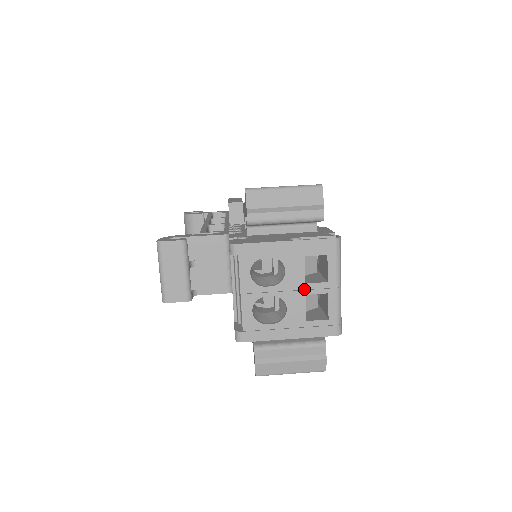
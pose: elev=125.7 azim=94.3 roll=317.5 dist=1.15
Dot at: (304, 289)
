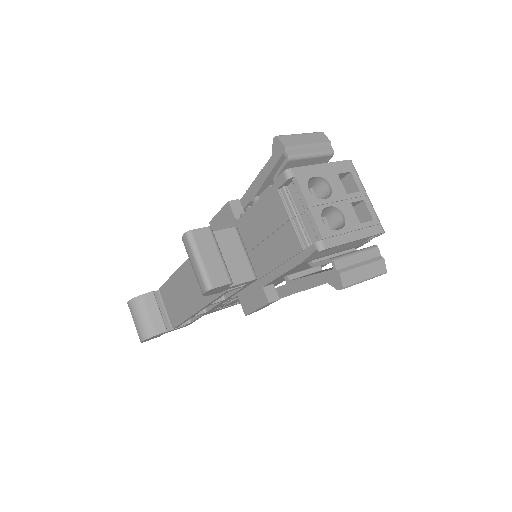
Dot at: (348, 198)
